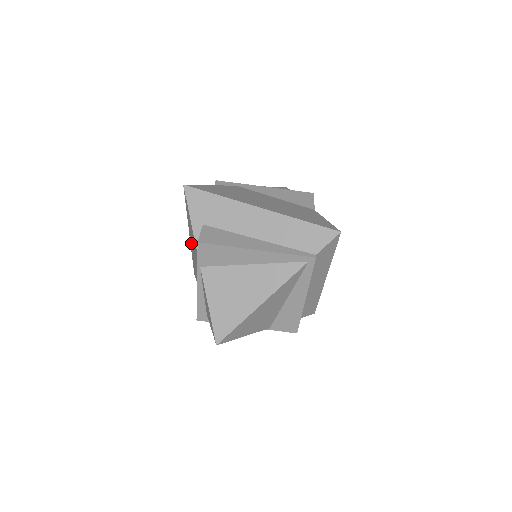
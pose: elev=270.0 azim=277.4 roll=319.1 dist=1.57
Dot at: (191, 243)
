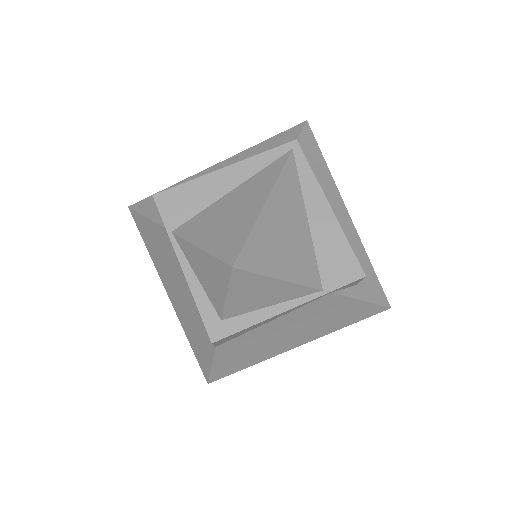
Dot at: (171, 294)
